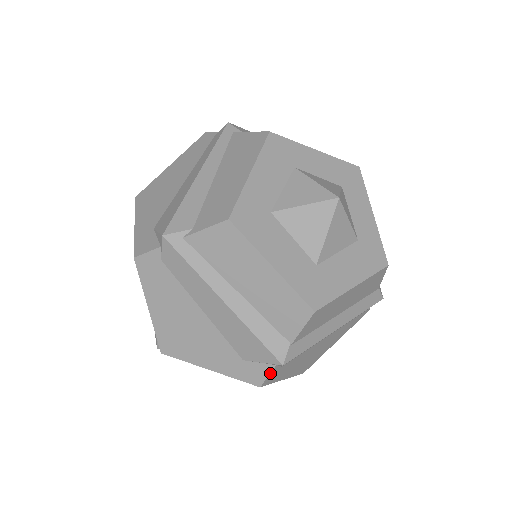
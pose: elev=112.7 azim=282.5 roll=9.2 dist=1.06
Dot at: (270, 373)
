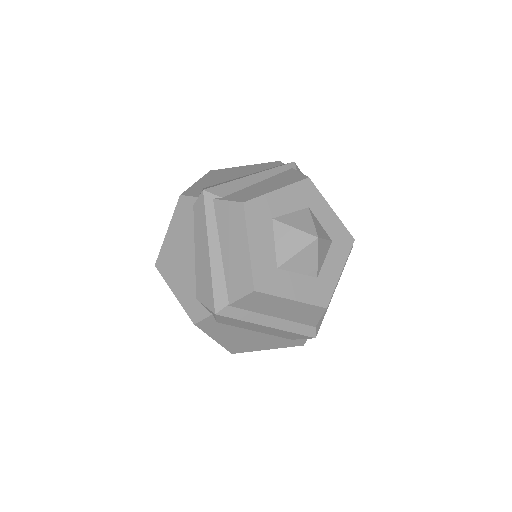
Dot at: (206, 318)
